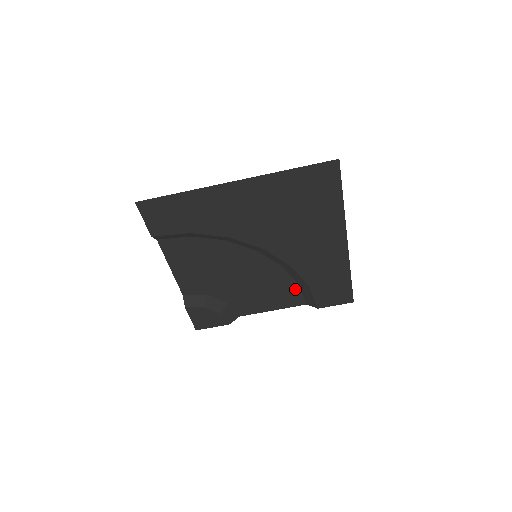
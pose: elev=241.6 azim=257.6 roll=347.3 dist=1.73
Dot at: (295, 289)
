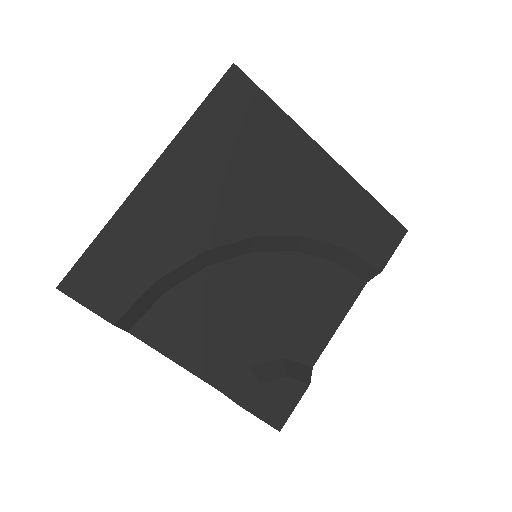
Dot at: (337, 272)
